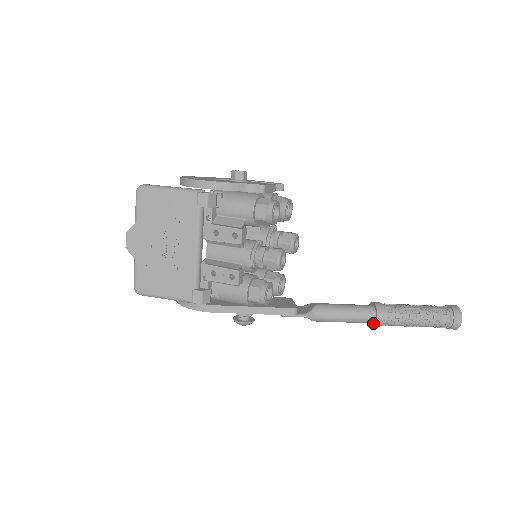
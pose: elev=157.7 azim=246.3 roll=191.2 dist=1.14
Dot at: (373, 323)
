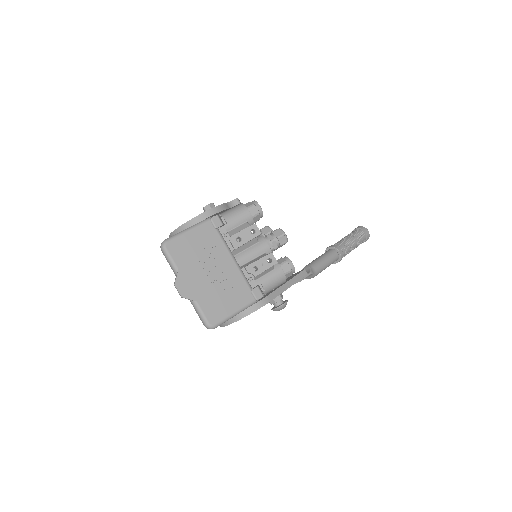
Dot at: (338, 258)
